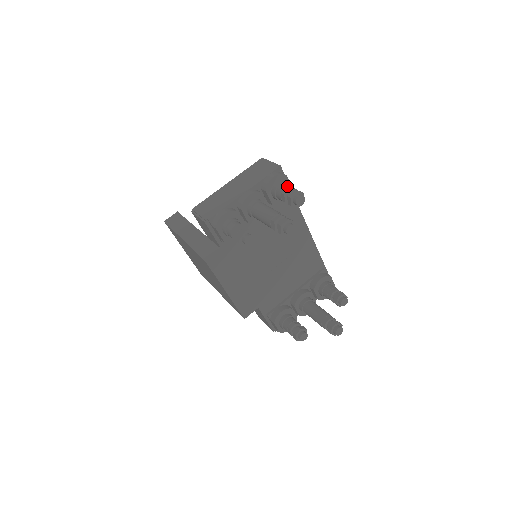
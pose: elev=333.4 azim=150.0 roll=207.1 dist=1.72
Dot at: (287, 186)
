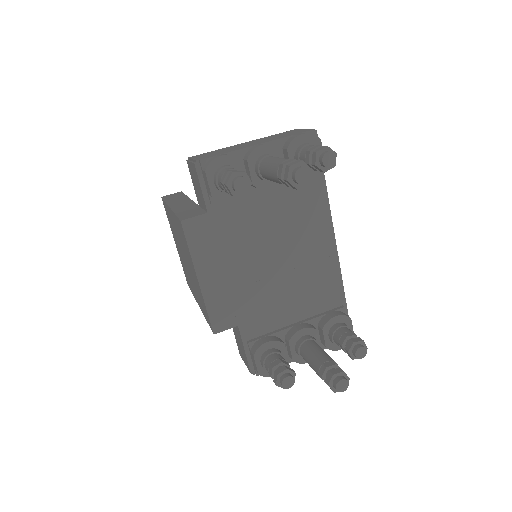
Dot at: occluded
